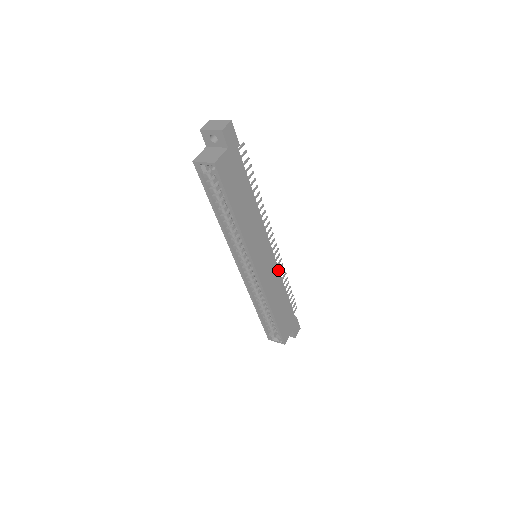
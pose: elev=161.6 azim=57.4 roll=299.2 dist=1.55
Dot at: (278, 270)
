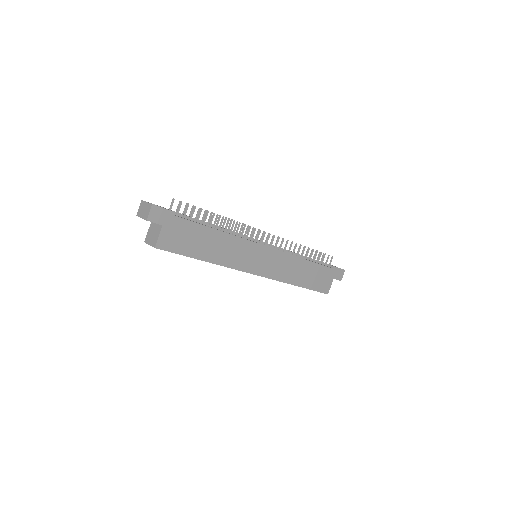
Dot at: (286, 254)
